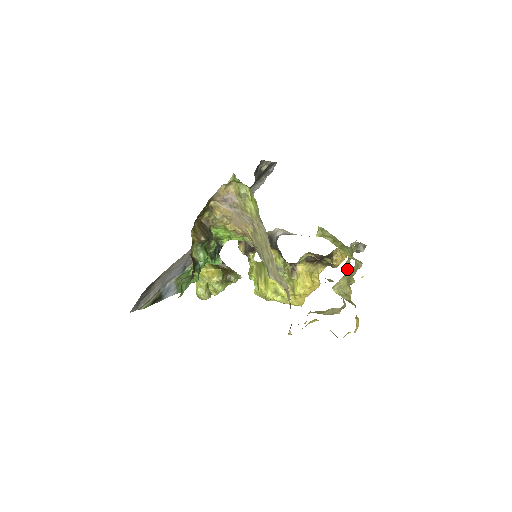
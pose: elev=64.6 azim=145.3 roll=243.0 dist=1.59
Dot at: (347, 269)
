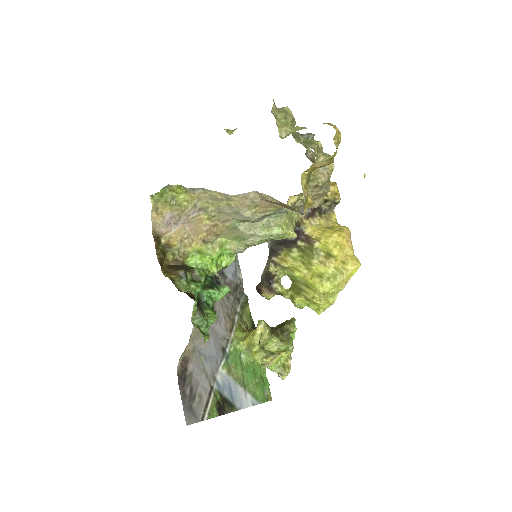
Dot at: occluded
